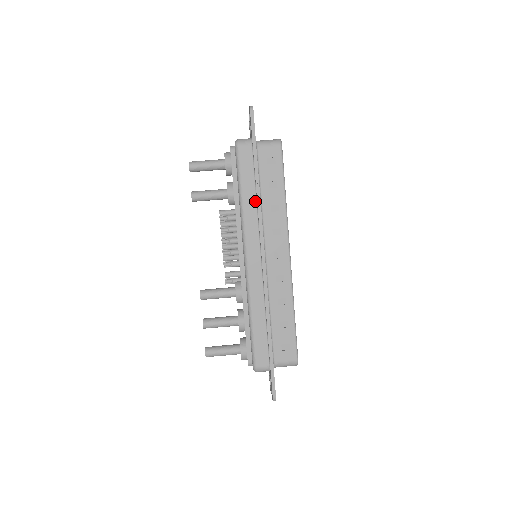
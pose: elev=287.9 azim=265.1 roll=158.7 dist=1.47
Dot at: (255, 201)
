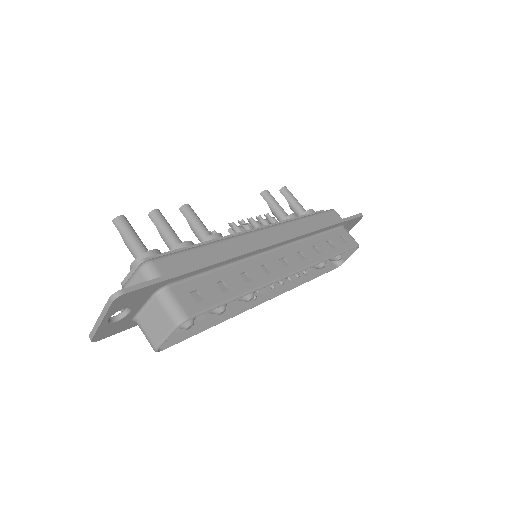
Dot at: occluded
